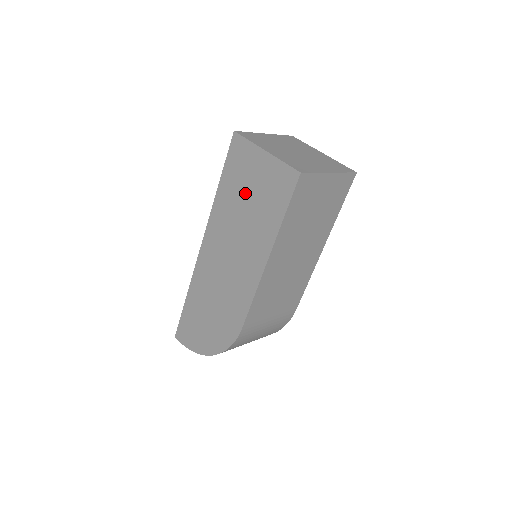
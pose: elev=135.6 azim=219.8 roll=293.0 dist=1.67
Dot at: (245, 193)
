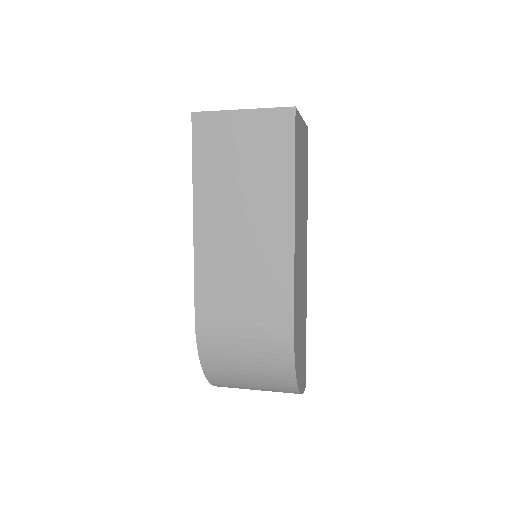
Dot at: occluded
